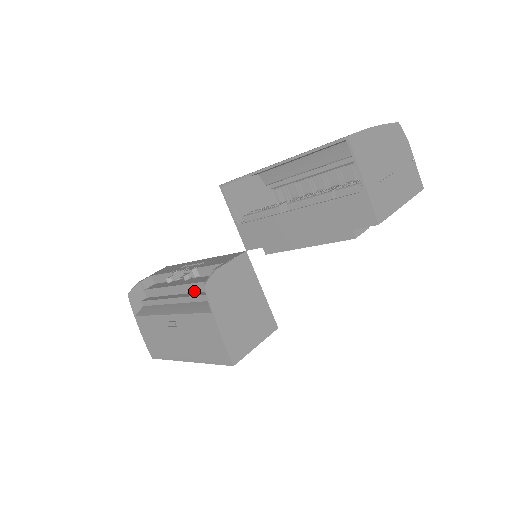
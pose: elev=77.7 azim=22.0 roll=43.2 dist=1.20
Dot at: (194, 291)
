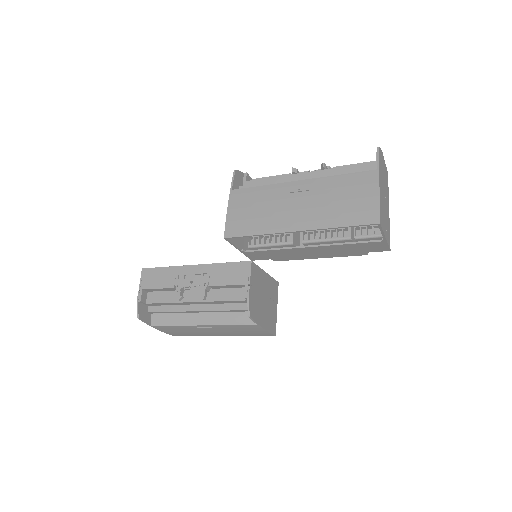
Dot at: (217, 303)
